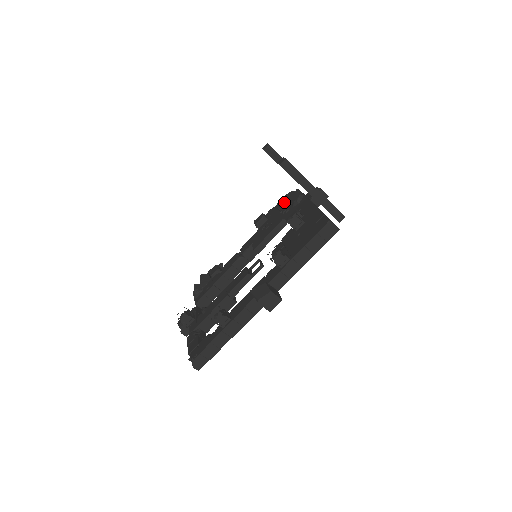
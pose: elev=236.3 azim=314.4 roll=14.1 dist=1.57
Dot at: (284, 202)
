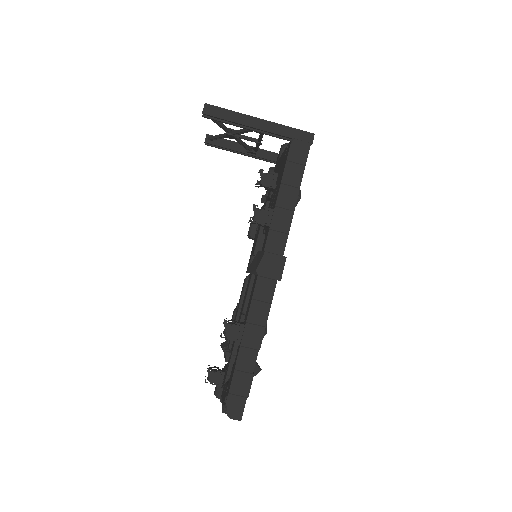
Dot at: occluded
